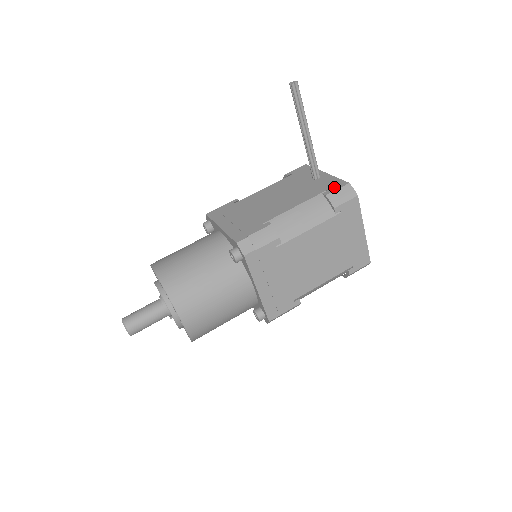
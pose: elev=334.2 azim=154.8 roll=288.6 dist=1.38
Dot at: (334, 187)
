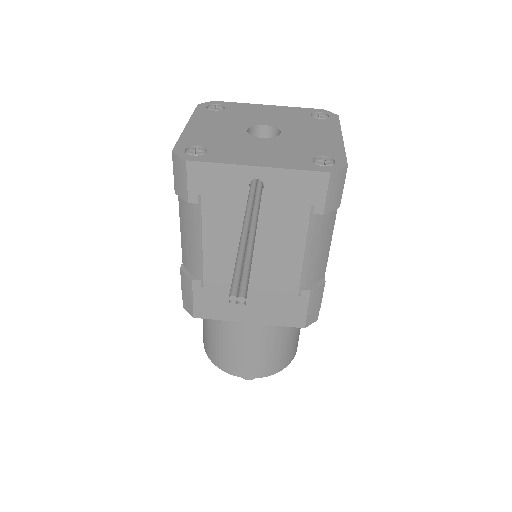
Dot at: (317, 194)
